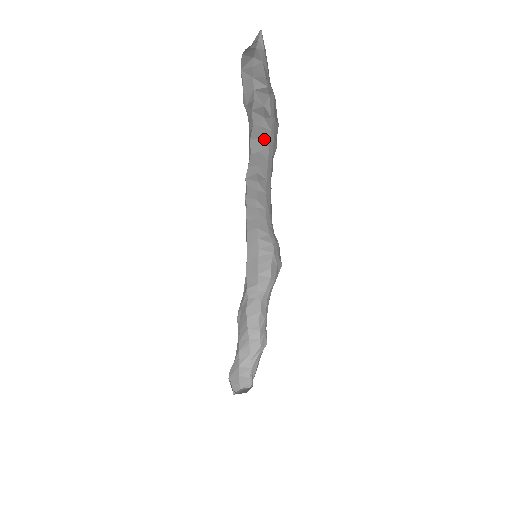
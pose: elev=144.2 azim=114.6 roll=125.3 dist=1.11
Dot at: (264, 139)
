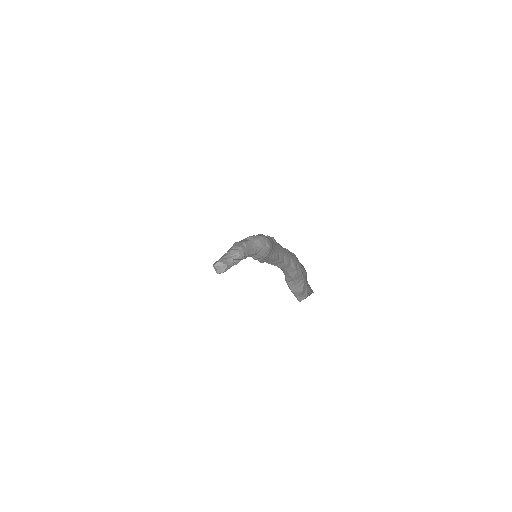
Dot at: (289, 251)
